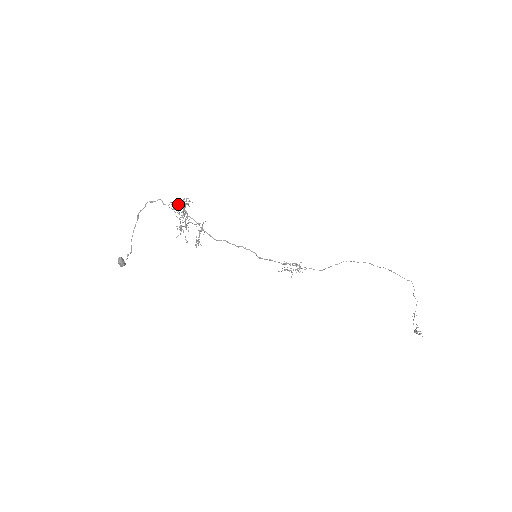
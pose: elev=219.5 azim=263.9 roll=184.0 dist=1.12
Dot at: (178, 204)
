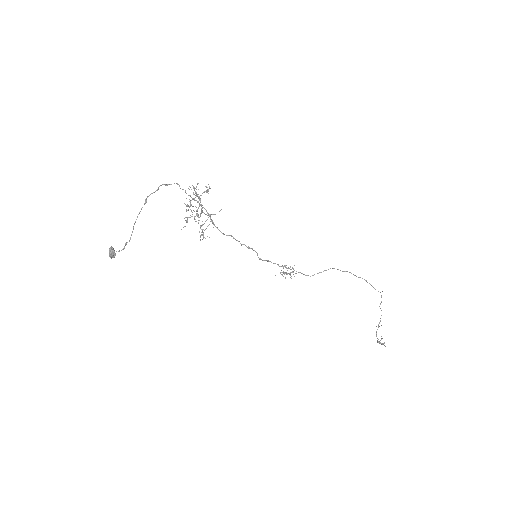
Dot at: occluded
